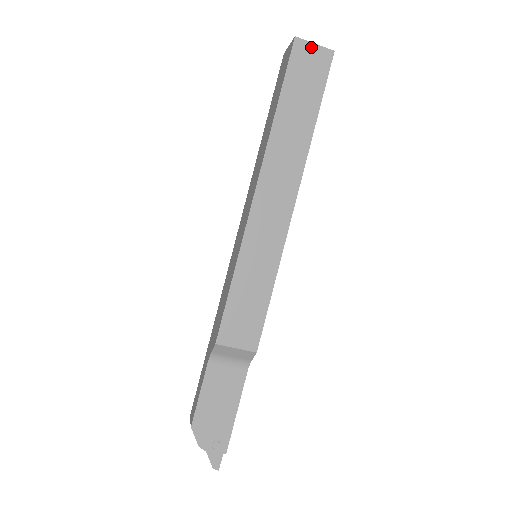
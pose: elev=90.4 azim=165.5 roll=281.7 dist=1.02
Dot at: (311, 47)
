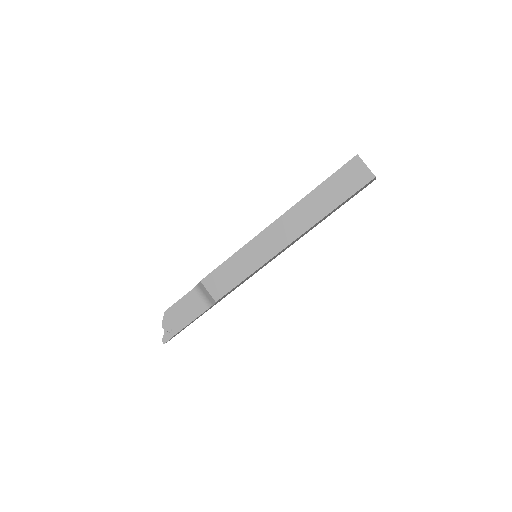
Dot at: (363, 166)
